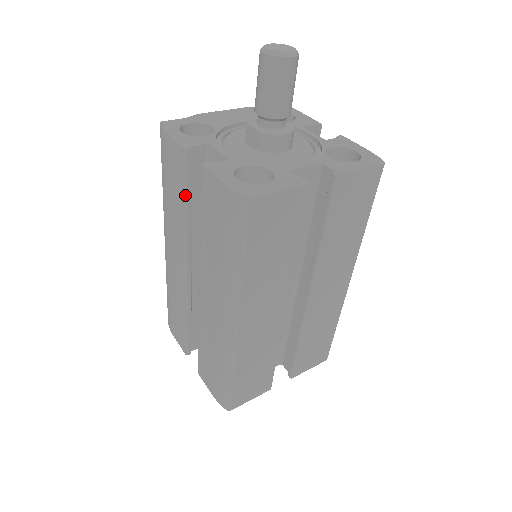
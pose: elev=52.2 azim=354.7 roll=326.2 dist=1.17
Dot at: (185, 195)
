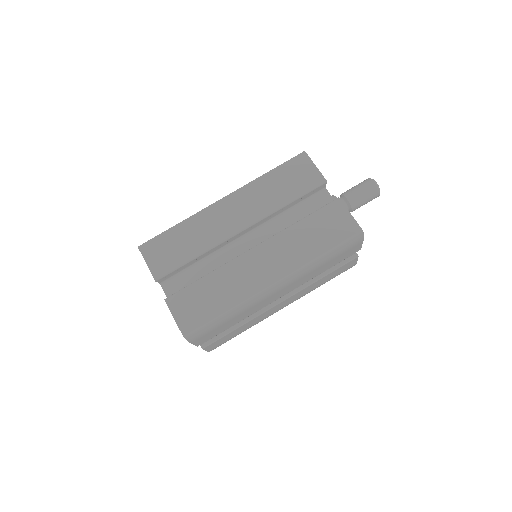
Dot at: occluded
